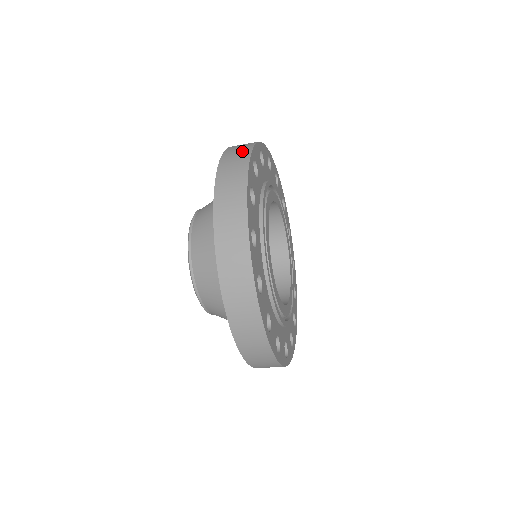
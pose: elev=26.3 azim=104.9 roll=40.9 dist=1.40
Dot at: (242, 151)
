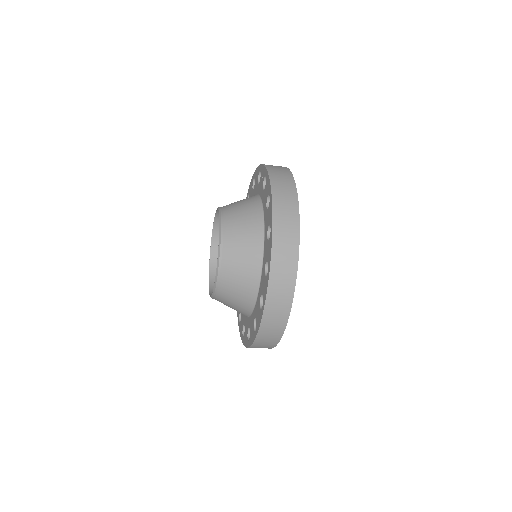
Dot at: (288, 189)
